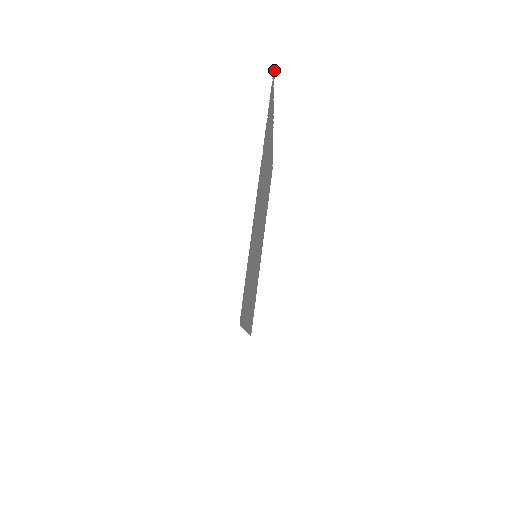
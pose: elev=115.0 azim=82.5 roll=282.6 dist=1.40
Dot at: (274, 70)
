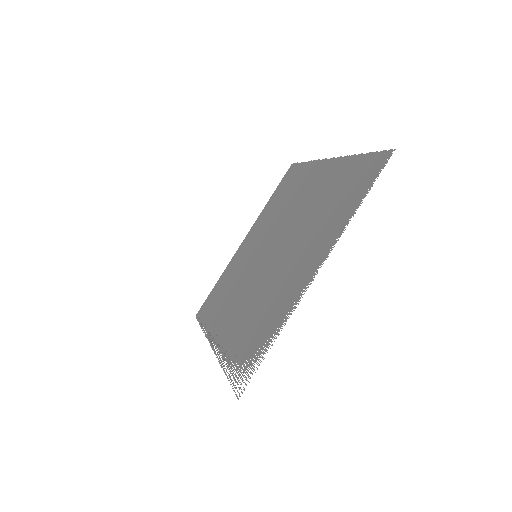
Dot at: occluded
